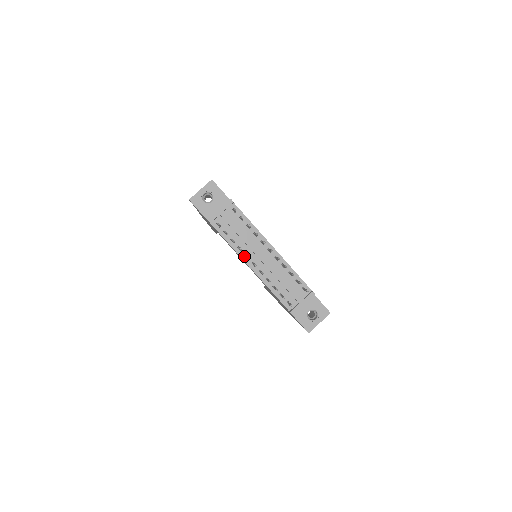
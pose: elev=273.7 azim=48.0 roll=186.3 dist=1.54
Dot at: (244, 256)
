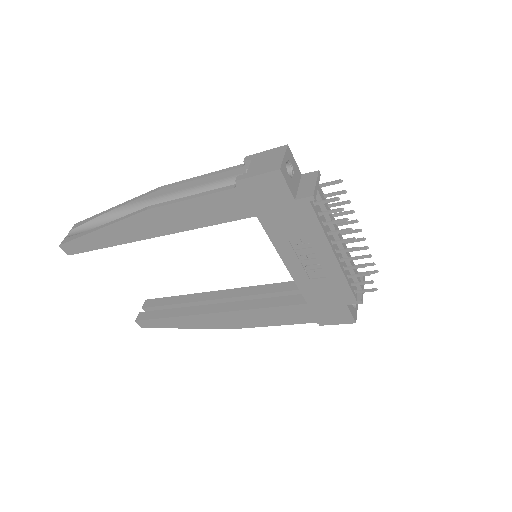
Dot at: (331, 242)
